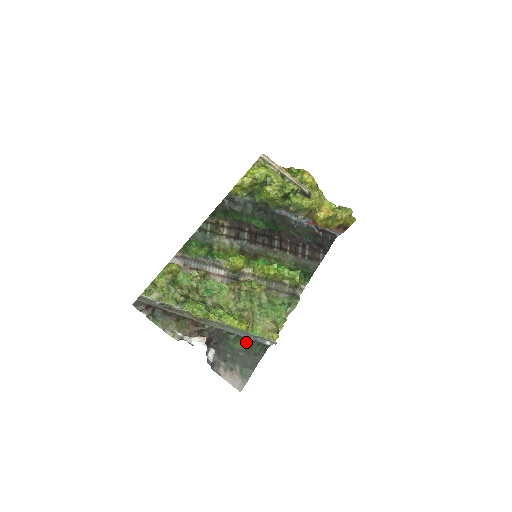
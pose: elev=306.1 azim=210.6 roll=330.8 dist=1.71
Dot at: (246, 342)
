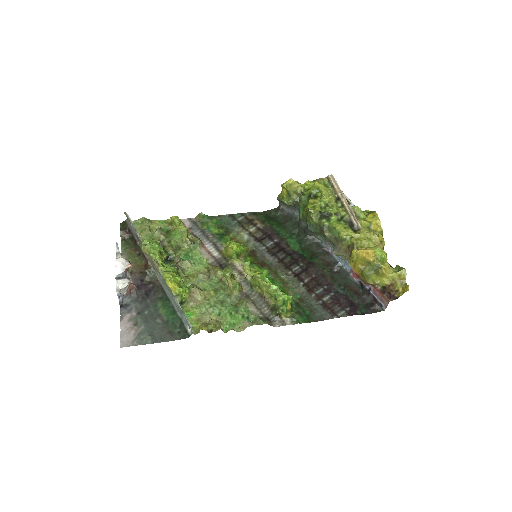
Dot at: (173, 314)
